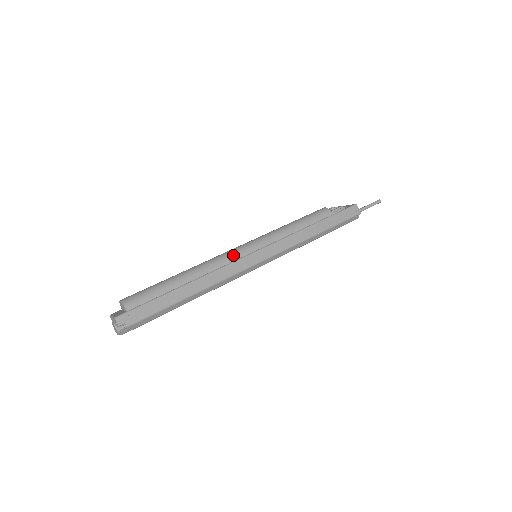
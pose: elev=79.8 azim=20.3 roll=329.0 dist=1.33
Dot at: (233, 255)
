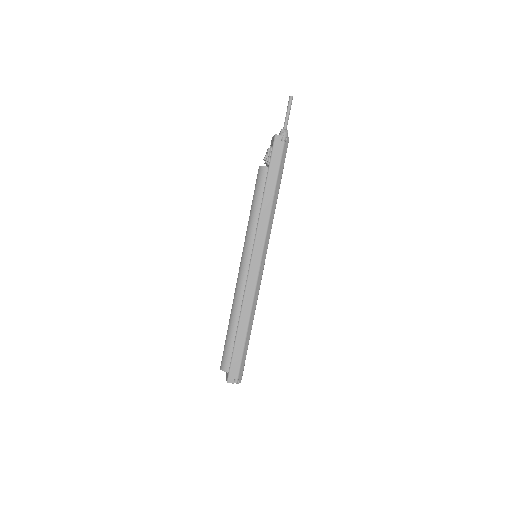
Dot at: (242, 278)
